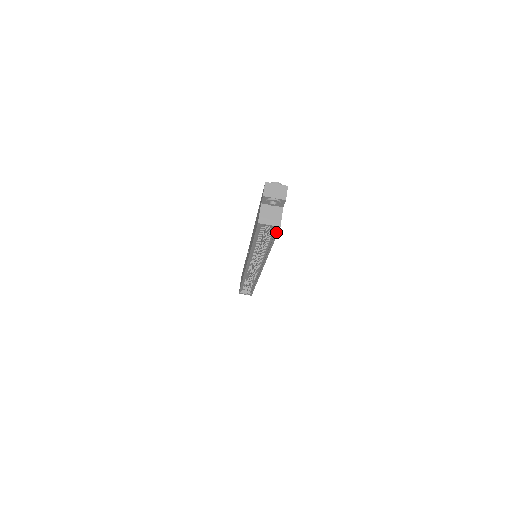
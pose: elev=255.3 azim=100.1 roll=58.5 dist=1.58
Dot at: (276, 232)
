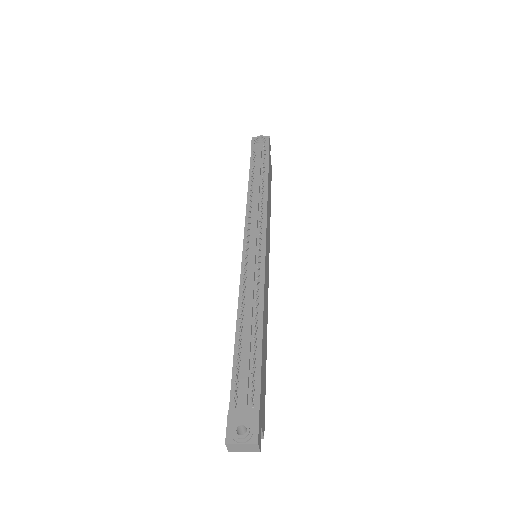
Dot at: occluded
